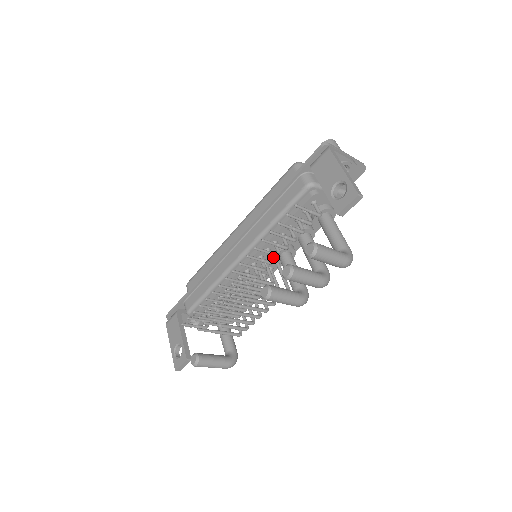
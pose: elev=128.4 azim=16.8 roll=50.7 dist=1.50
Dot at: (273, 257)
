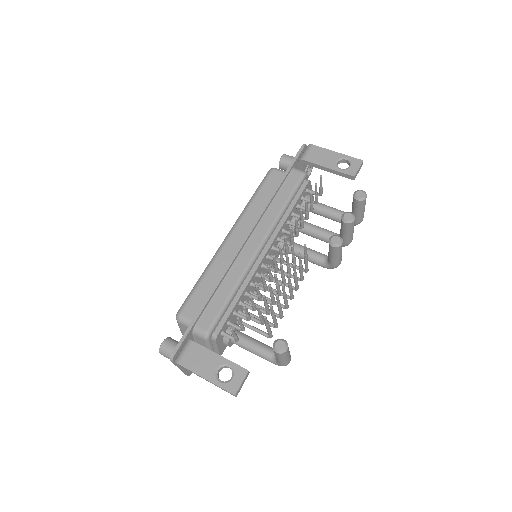
Dot at: occluded
